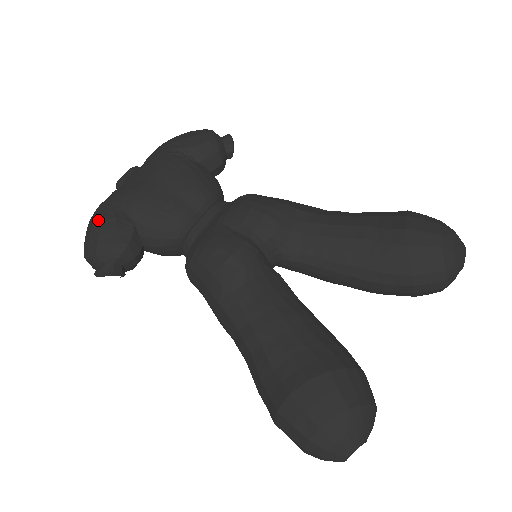
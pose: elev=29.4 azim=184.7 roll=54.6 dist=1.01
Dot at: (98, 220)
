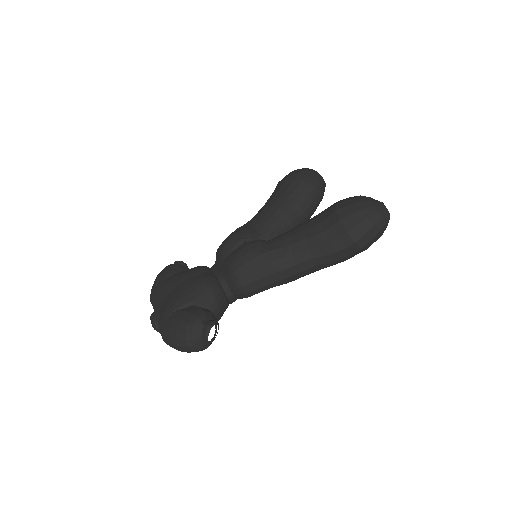
Dot at: (172, 323)
